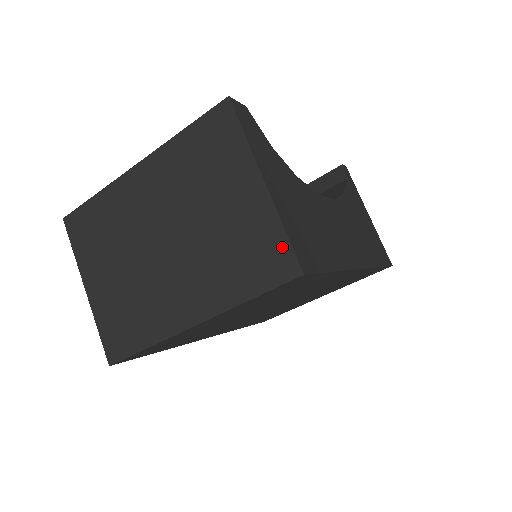
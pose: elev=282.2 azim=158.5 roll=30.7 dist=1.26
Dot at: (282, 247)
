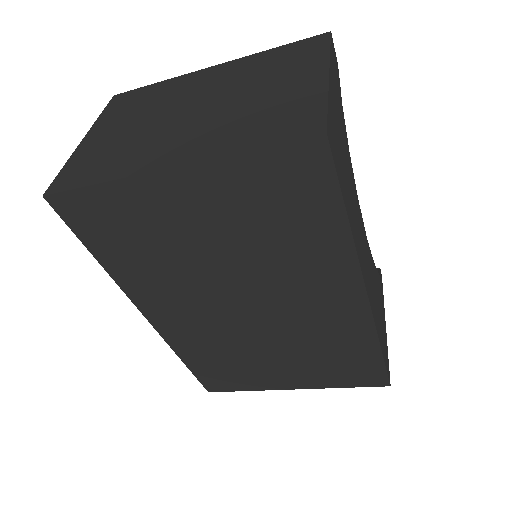
Dot at: (316, 113)
